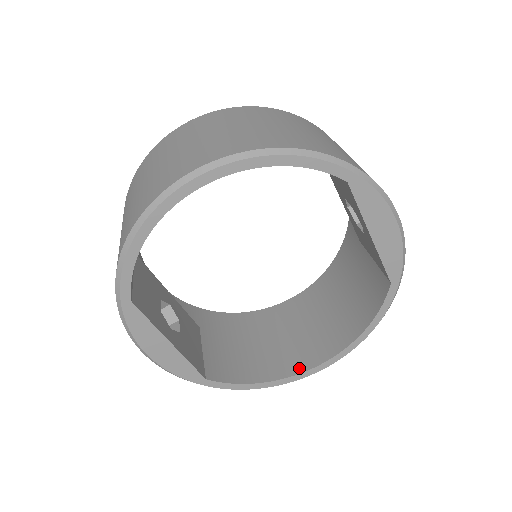
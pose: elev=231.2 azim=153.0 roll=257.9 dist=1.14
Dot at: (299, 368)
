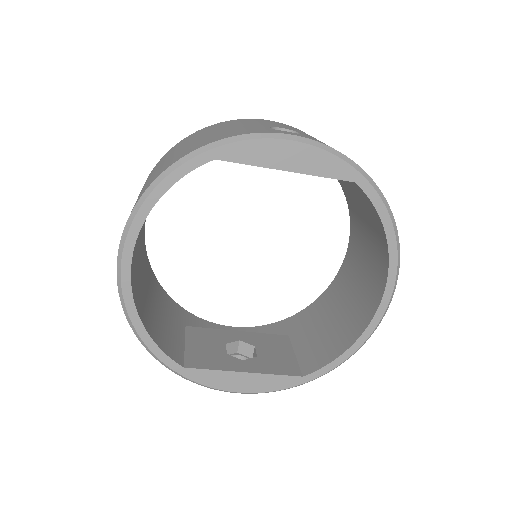
Dot at: (373, 309)
